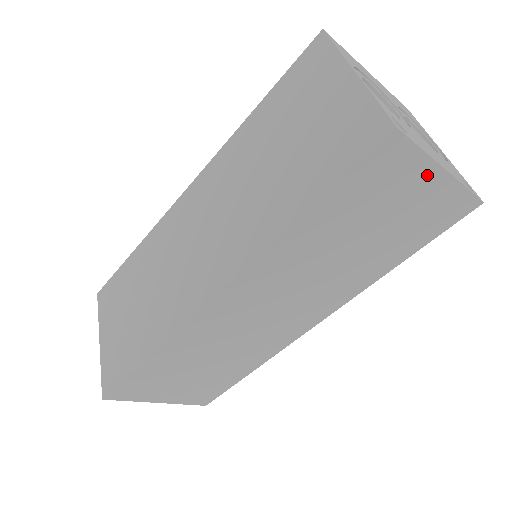
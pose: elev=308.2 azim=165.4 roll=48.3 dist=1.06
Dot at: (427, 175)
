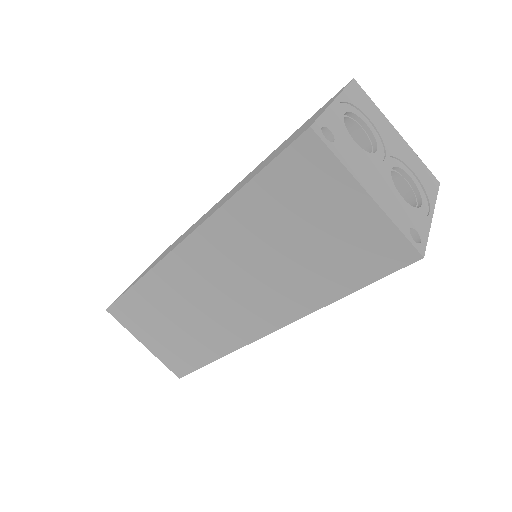
Dot at: (349, 192)
